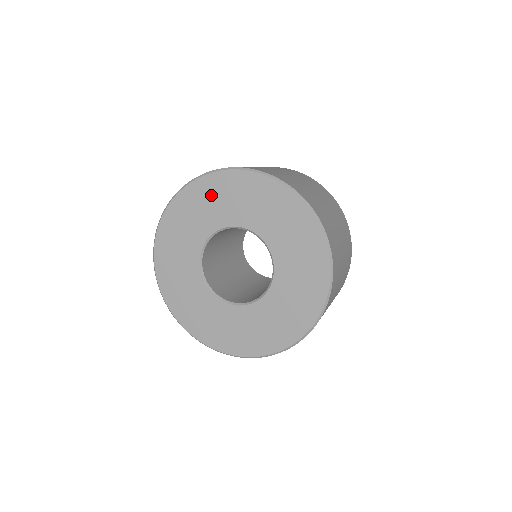
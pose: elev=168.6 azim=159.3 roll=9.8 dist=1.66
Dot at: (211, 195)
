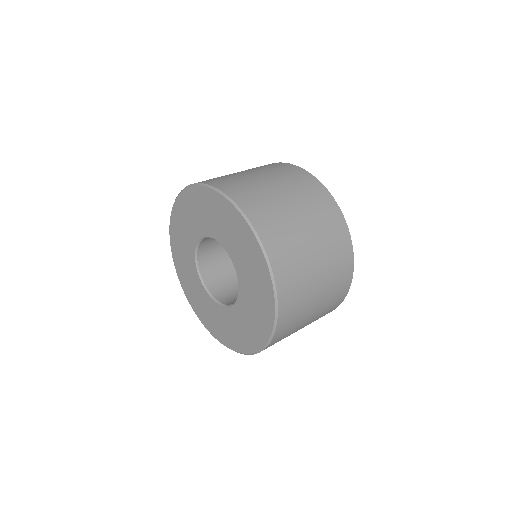
Dot at: (202, 205)
